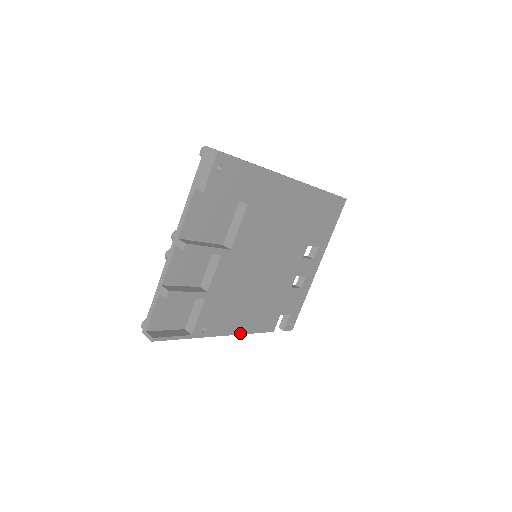
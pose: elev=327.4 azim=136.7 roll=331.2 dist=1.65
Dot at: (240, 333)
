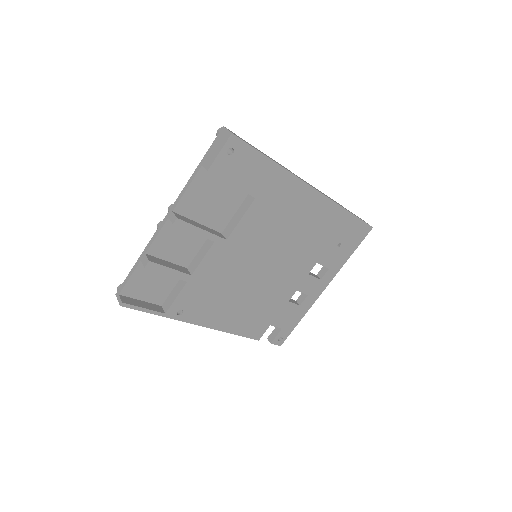
Dot at: (220, 329)
